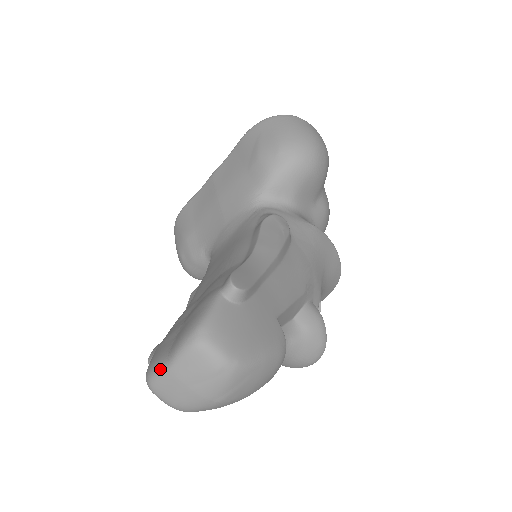
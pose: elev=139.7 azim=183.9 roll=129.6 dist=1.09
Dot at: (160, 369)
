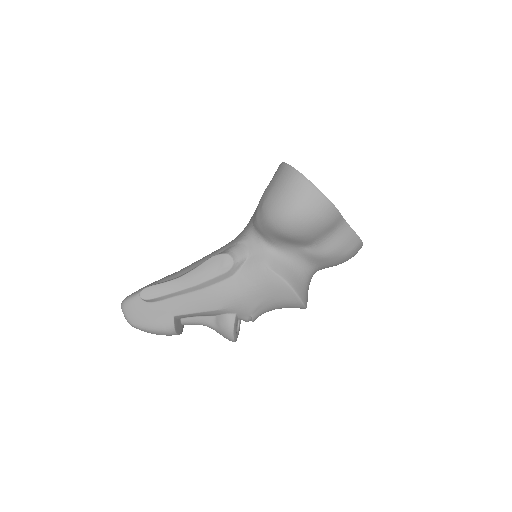
Dot at: occluded
